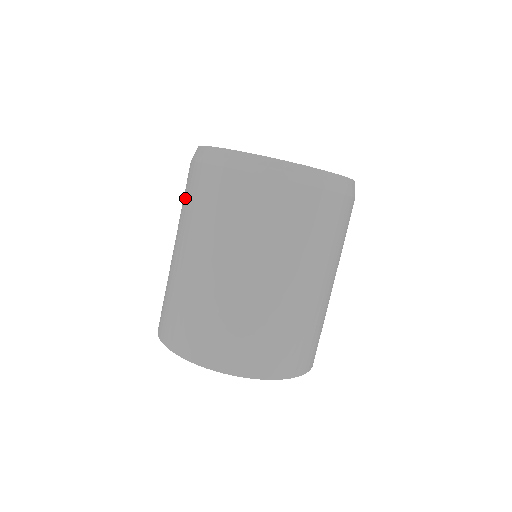
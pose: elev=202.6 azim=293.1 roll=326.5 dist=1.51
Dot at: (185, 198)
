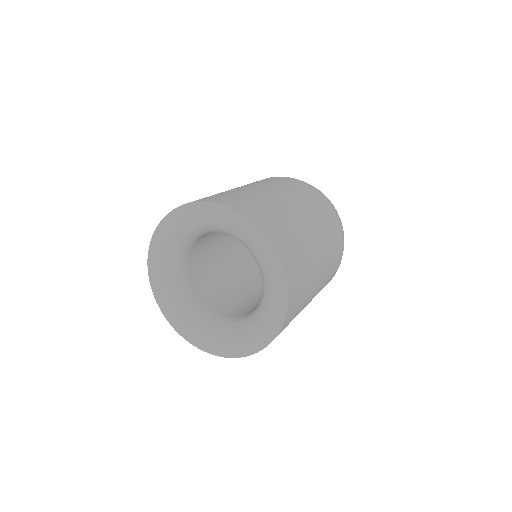
Dot at: (258, 181)
